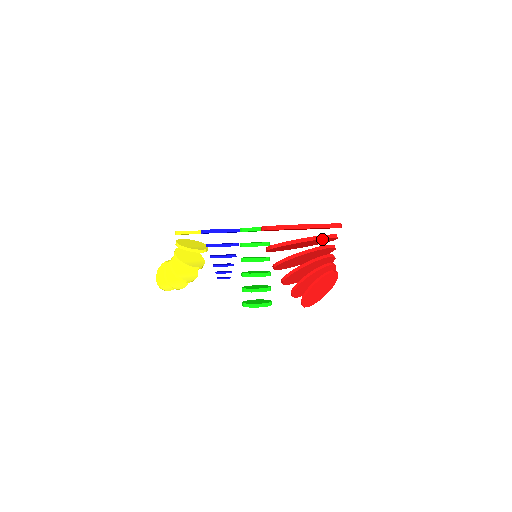
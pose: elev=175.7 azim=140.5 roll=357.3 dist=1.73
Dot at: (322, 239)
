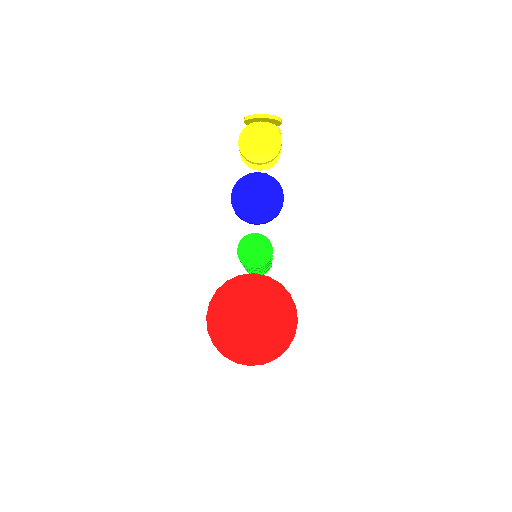
Dot at: occluded
